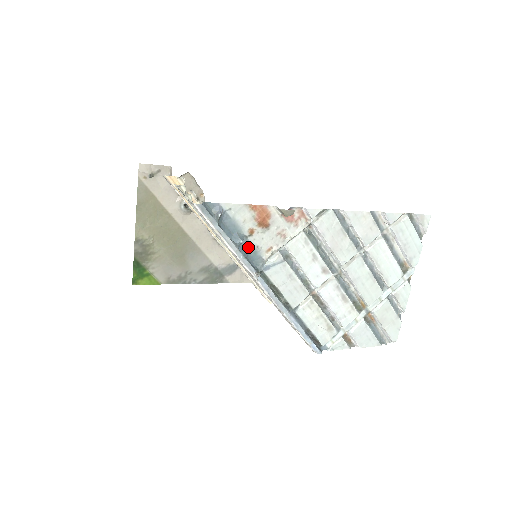
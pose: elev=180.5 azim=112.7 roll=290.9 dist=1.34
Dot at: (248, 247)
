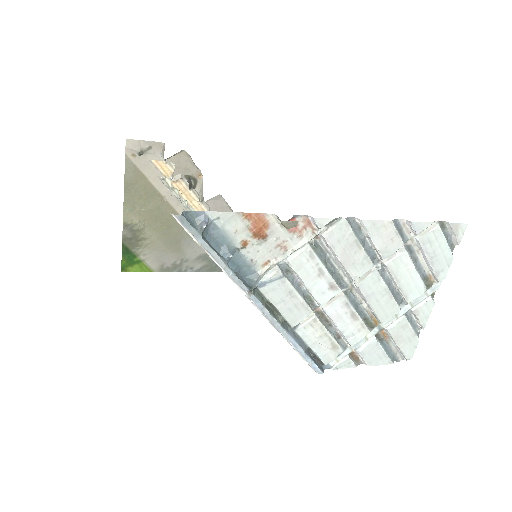
Dot at: (240, 261)
